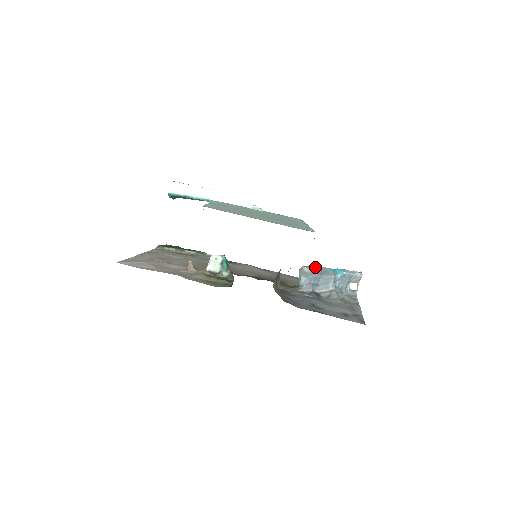
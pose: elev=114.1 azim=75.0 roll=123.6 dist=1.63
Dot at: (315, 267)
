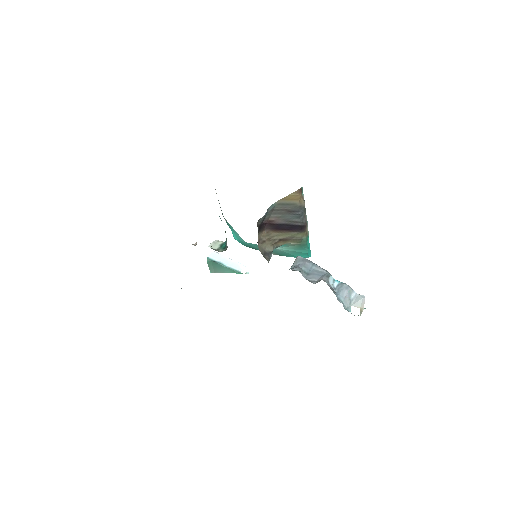
Dot at: occluded
